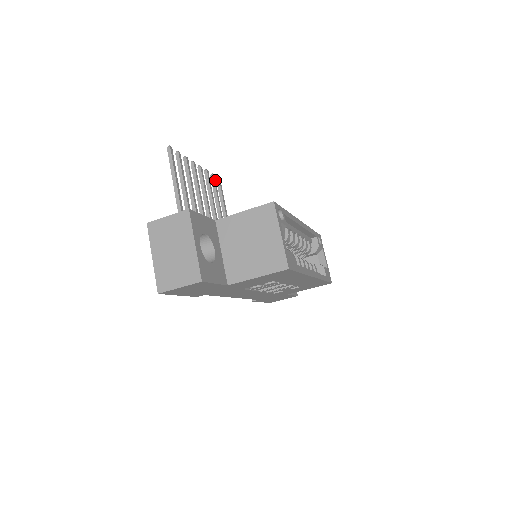
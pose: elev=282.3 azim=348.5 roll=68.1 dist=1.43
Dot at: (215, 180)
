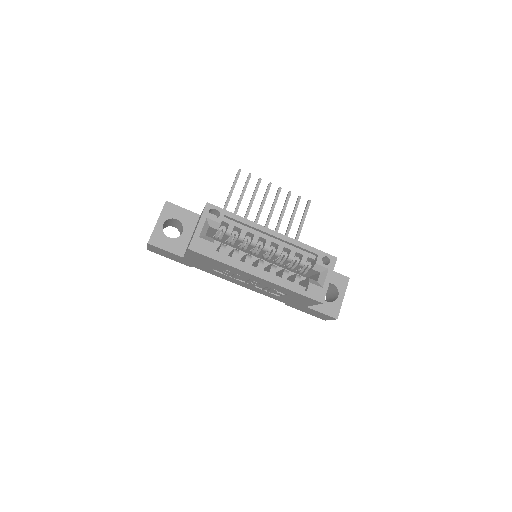
Dot at: occluded
